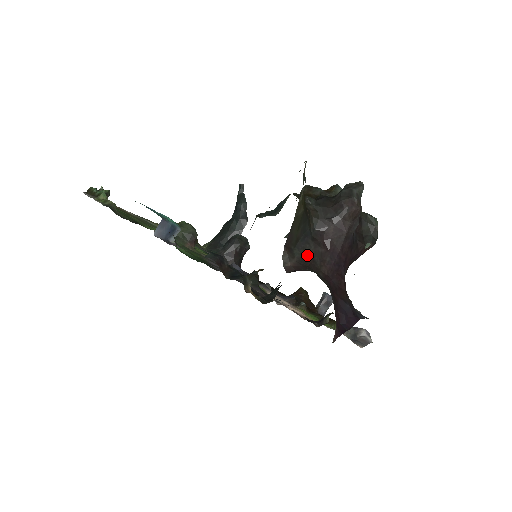
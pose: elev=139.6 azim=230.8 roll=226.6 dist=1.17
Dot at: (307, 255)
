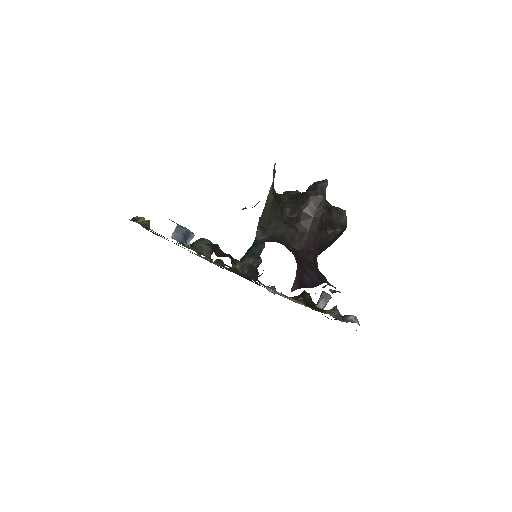
Dot at: (279, 234)
